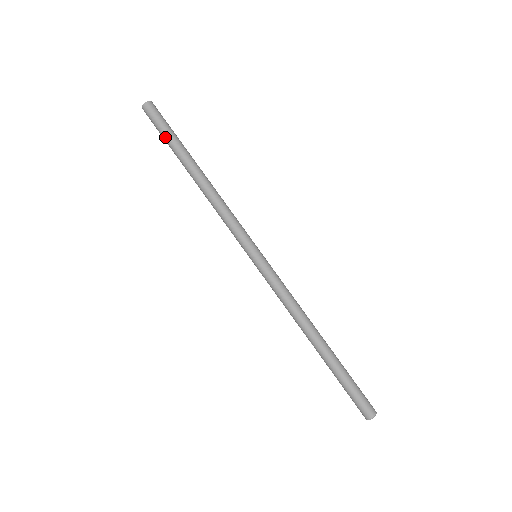
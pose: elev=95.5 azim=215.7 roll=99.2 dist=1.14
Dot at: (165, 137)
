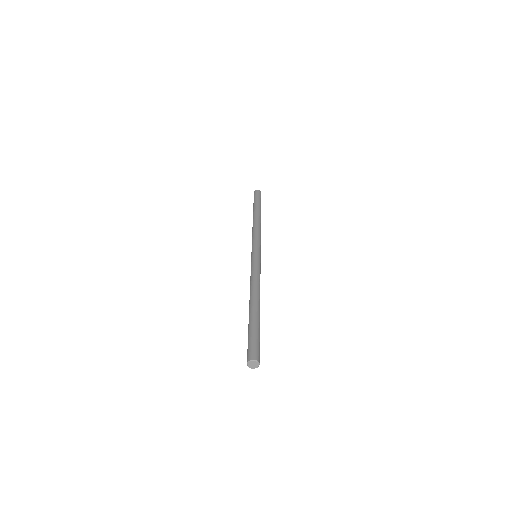
Dot at: (254, 202)
